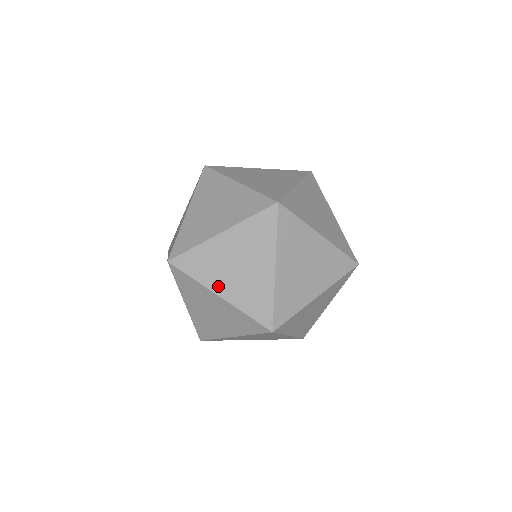
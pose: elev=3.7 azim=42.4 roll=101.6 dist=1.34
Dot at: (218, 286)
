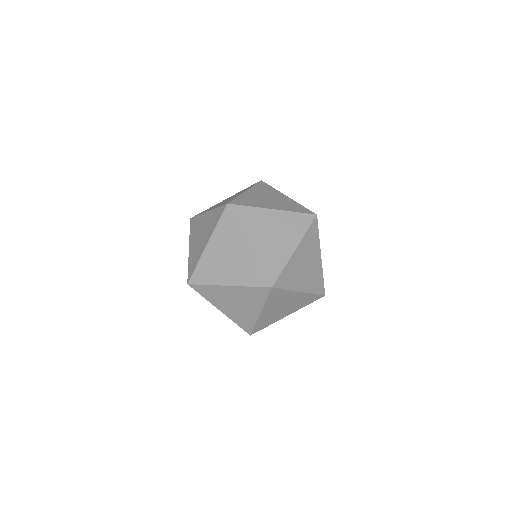
Dot at: (267, 310)
